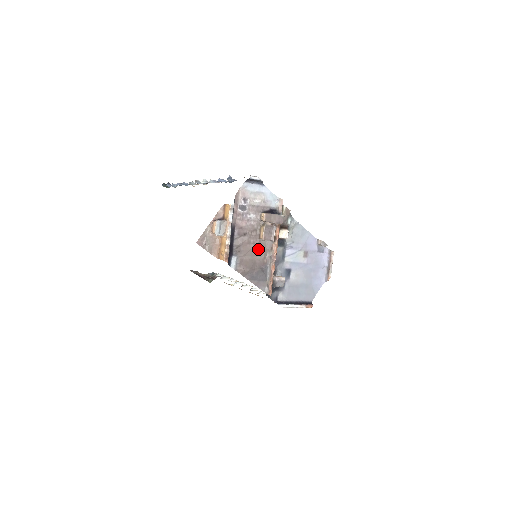
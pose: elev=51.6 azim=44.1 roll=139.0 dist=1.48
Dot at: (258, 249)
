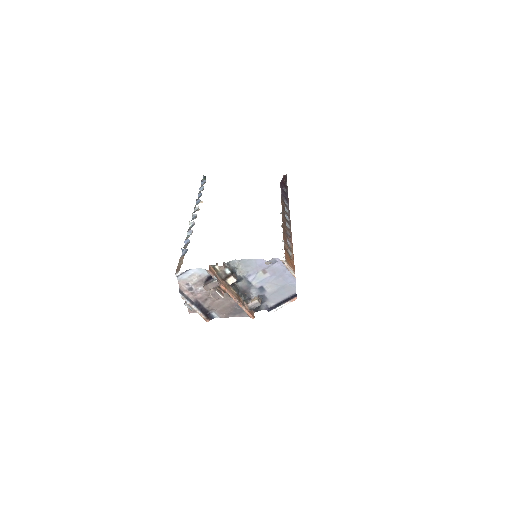
Dot at: (223, 300)
